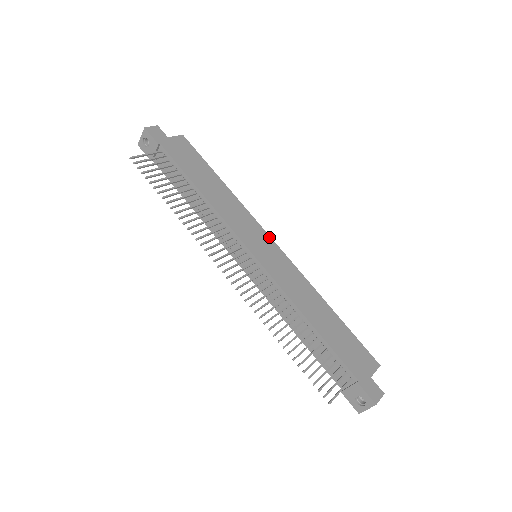
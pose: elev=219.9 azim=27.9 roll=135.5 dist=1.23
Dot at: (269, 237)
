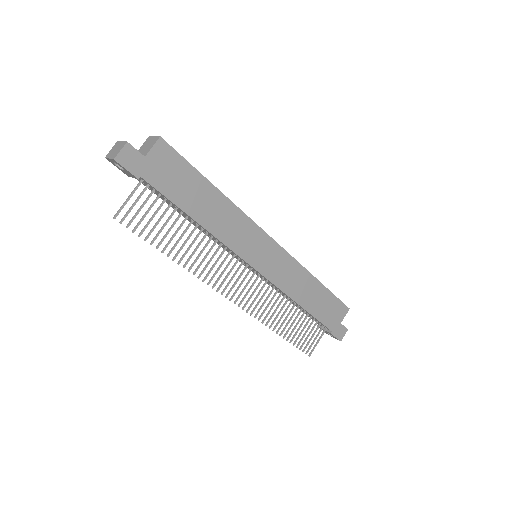
Dot at: (269, 237)
